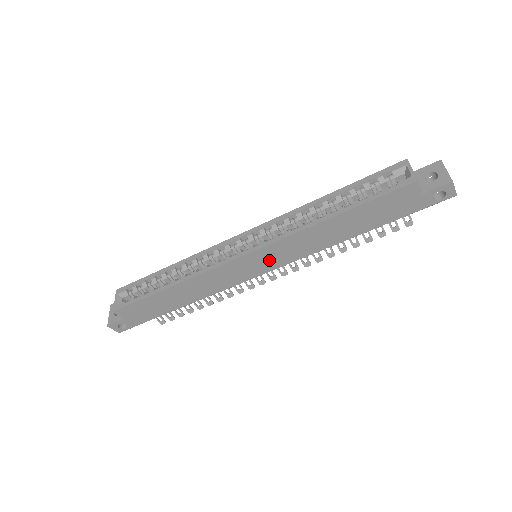
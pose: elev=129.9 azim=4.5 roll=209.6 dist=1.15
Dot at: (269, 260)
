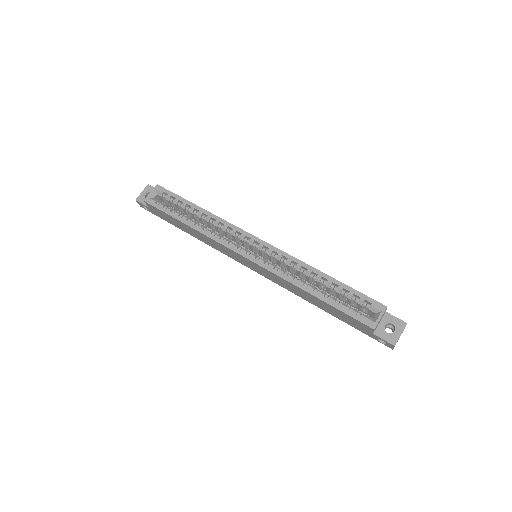
Dot at: (259, 270)
